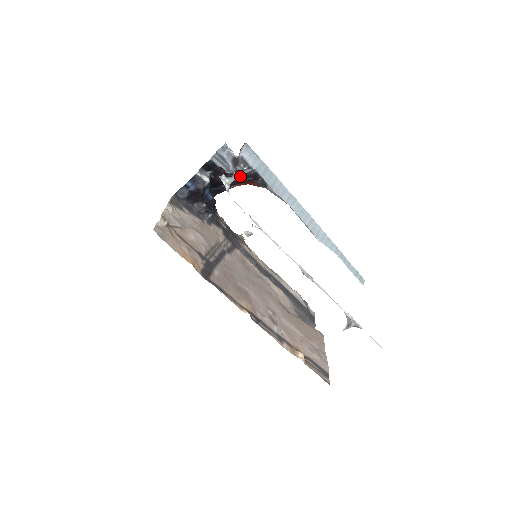
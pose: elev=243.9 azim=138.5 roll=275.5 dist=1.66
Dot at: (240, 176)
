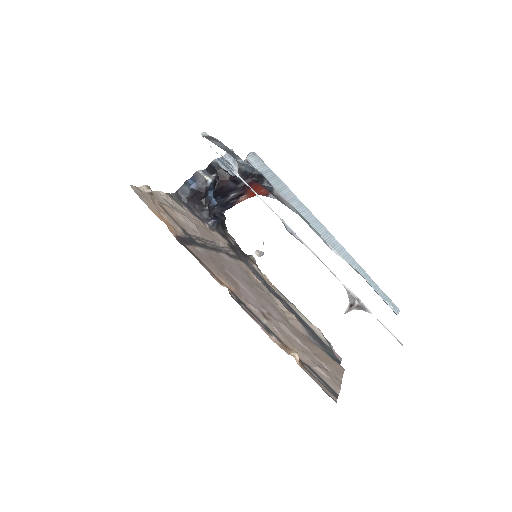
Dot at: occluded
